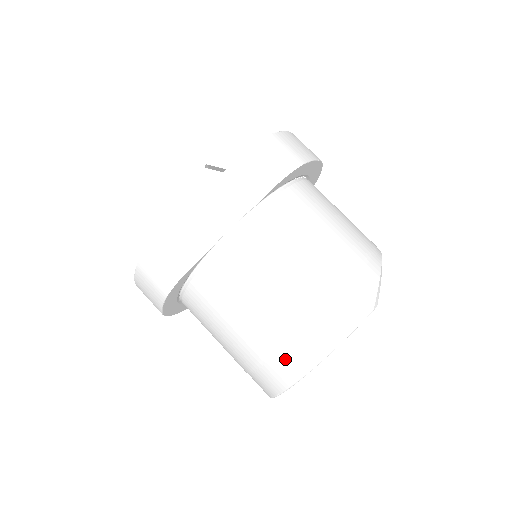
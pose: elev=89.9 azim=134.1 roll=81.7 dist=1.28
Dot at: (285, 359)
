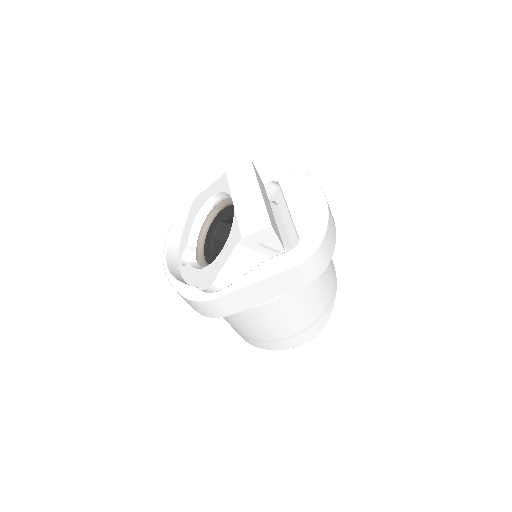
Dot at: (262, 344)
